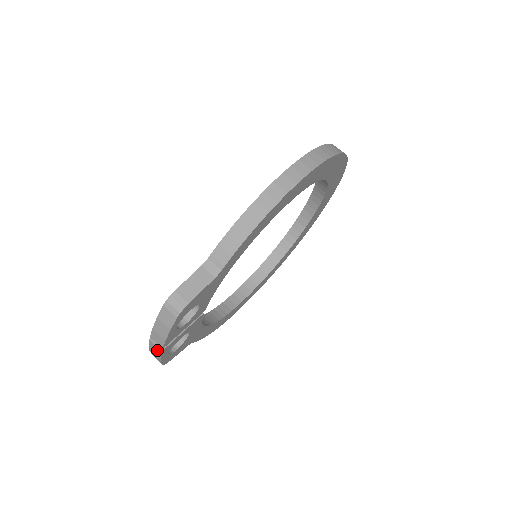
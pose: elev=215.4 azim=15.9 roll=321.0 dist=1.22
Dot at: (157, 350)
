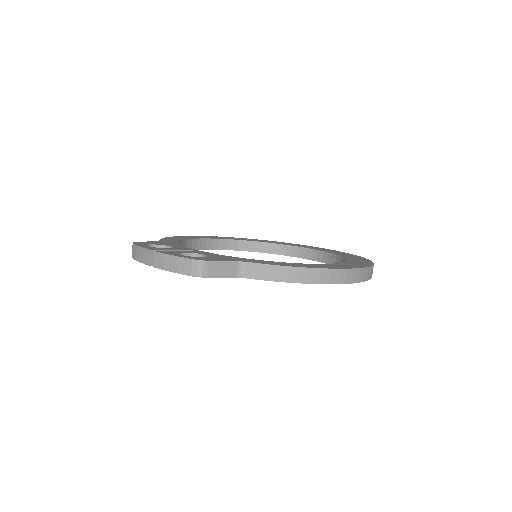
Dot at: (147, 259)
